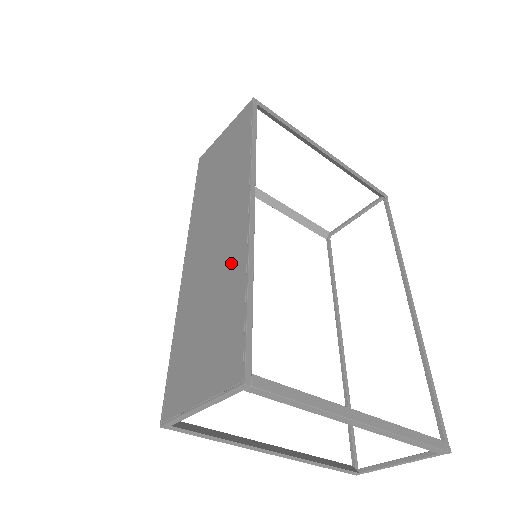
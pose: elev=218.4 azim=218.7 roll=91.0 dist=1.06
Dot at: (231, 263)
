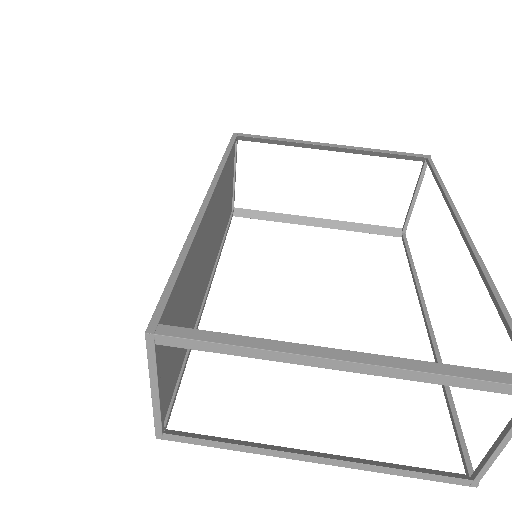
Dot at: occluded
